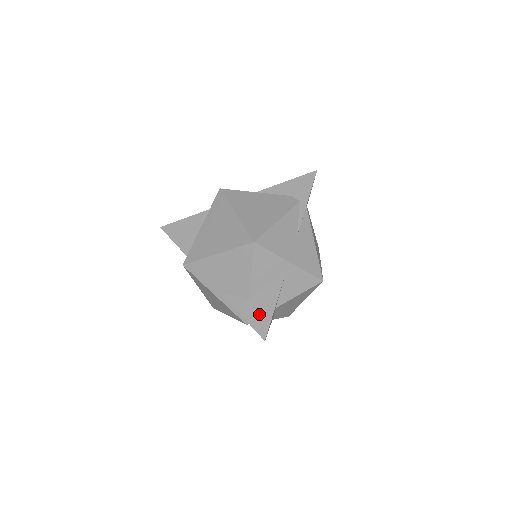
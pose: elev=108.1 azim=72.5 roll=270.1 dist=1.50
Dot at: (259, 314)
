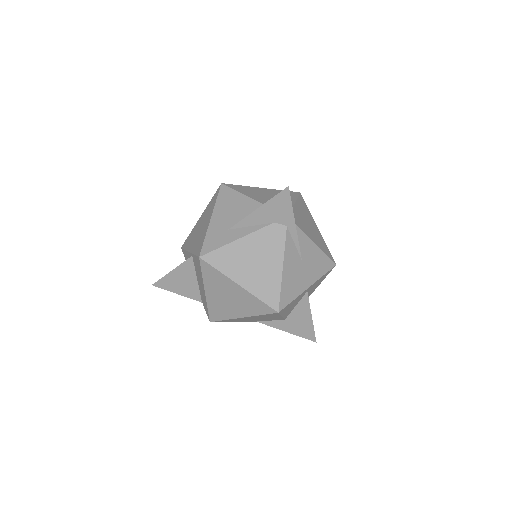
Dot at: (301, 327)
